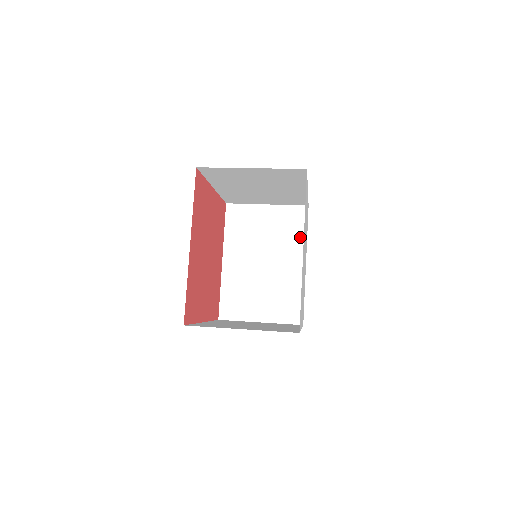
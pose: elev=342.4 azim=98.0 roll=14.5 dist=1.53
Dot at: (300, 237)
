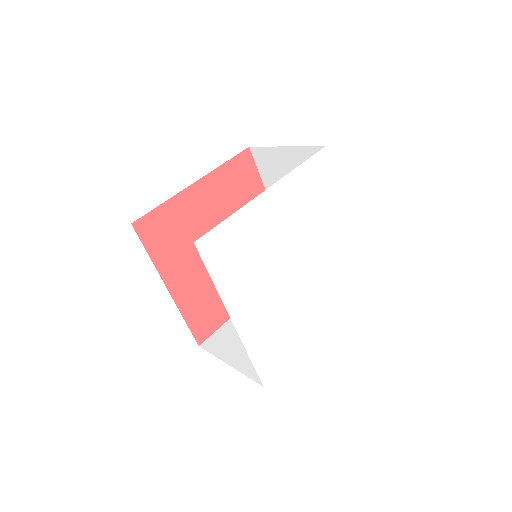
Dot at: occluded
